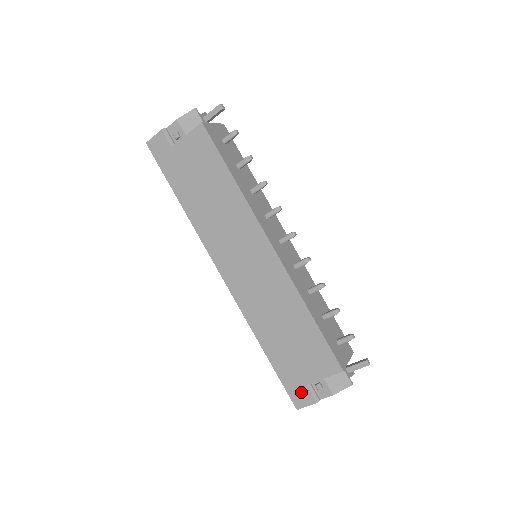
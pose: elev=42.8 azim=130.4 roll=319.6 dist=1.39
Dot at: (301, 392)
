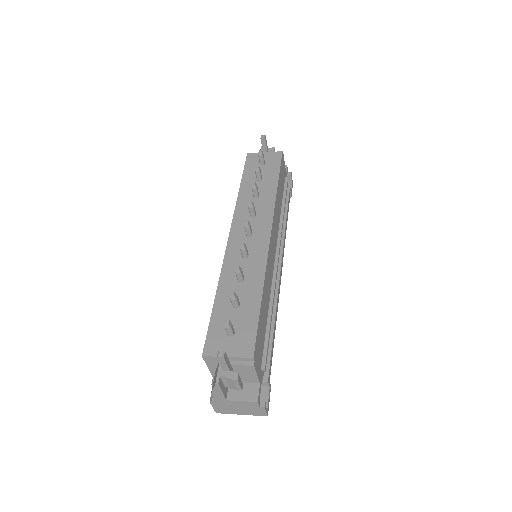
Dot at: occluded
